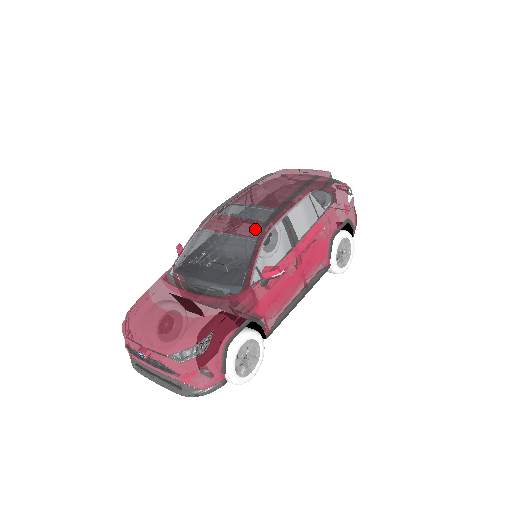
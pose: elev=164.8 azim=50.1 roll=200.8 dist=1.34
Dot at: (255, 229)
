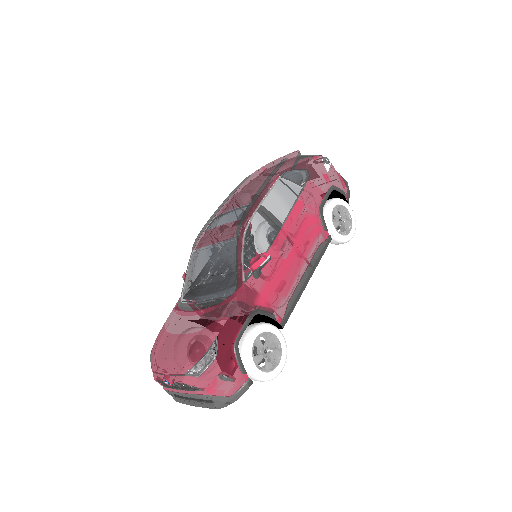
Dot at: (234, 229)
